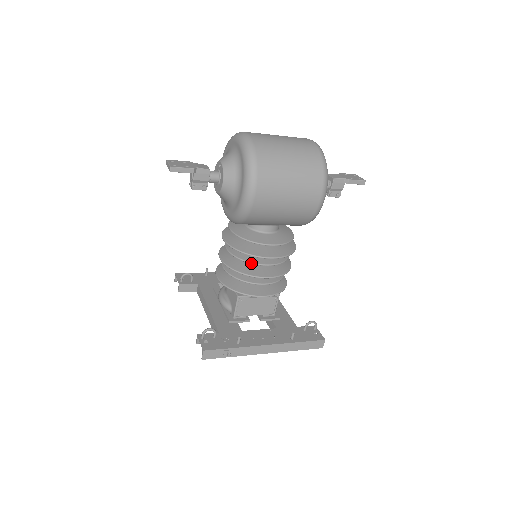
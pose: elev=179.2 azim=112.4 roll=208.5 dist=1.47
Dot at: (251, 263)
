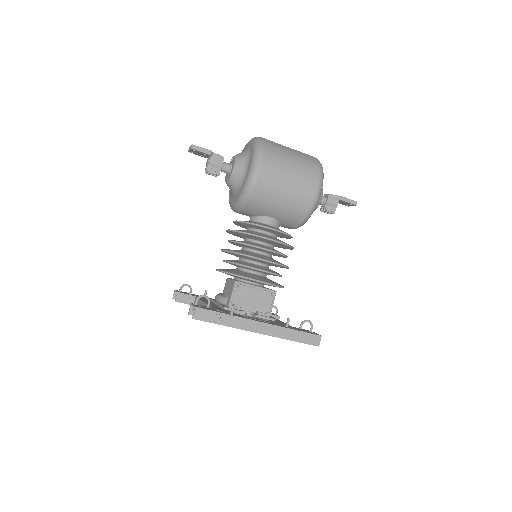
Dot at: (251, 245)
